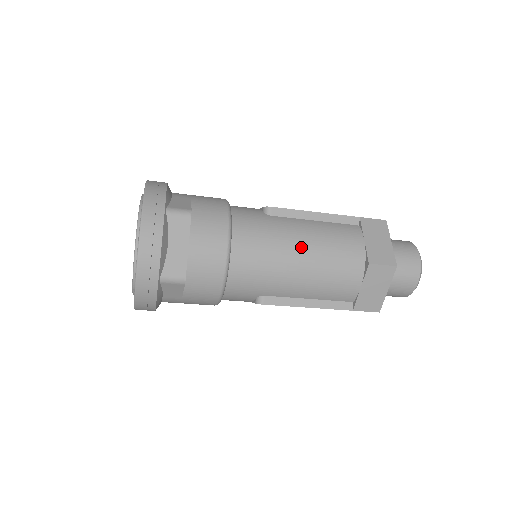
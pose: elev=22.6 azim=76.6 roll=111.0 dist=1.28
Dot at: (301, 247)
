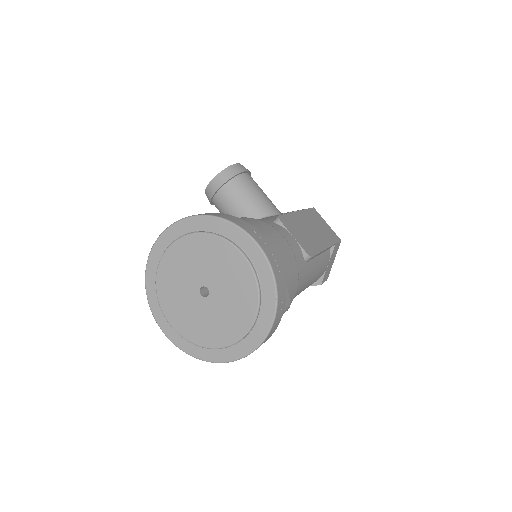
Dot at: (306, 287)
